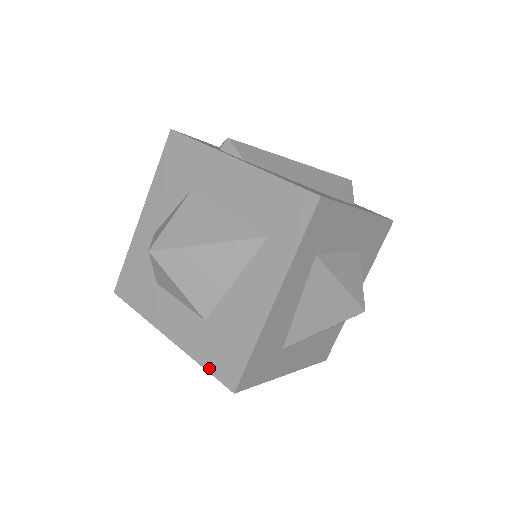
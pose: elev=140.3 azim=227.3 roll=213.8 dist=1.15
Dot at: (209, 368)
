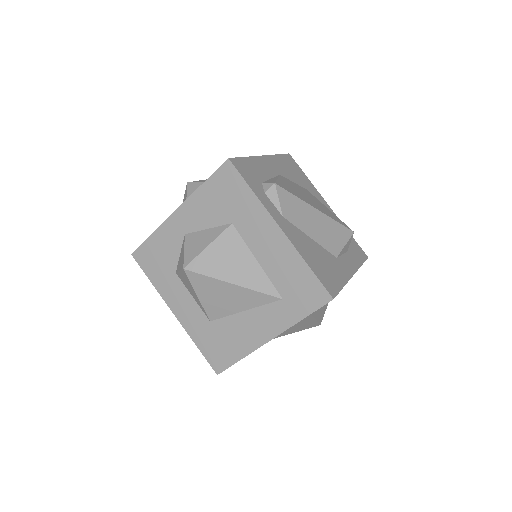
Dot at: (203, 351)
